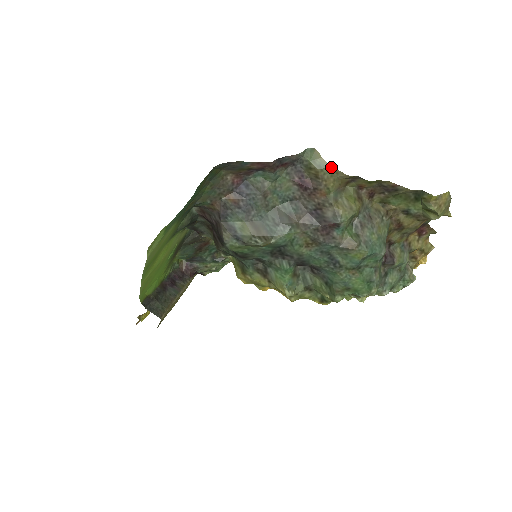
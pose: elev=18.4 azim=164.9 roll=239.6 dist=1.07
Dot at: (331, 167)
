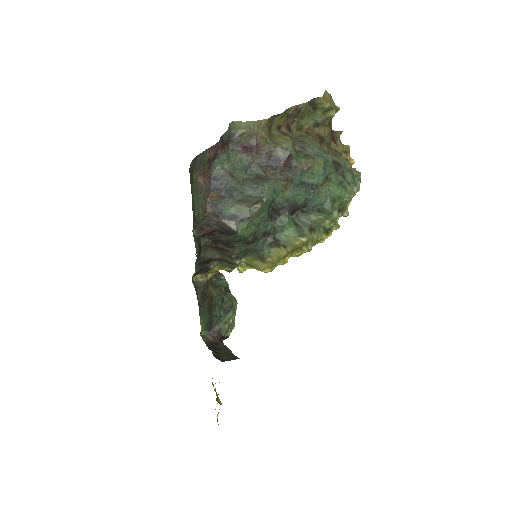
Dot at: (253, 122)
